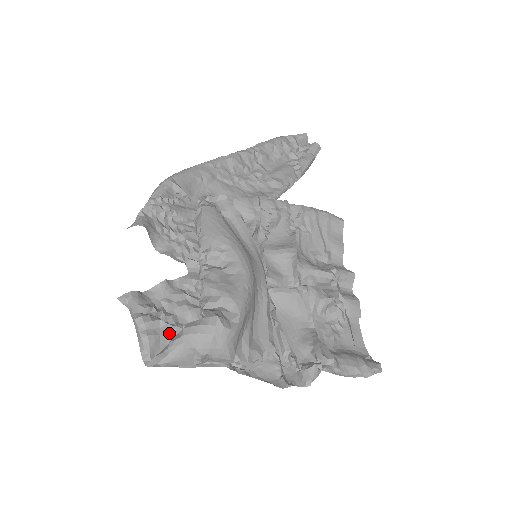
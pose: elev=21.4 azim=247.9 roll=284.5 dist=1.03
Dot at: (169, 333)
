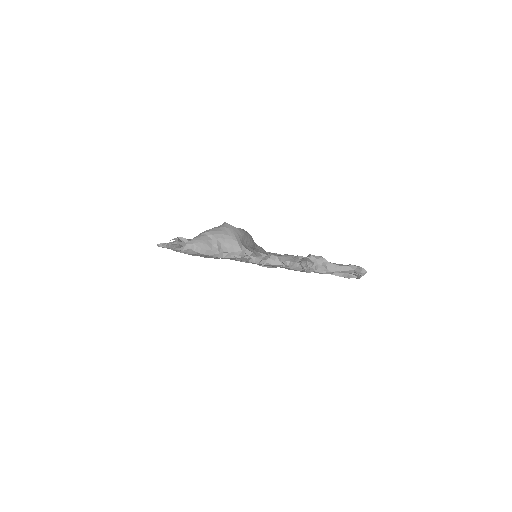
Dot at: occluded
